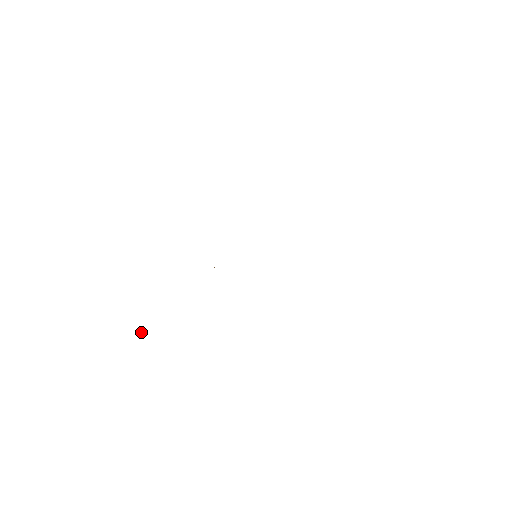
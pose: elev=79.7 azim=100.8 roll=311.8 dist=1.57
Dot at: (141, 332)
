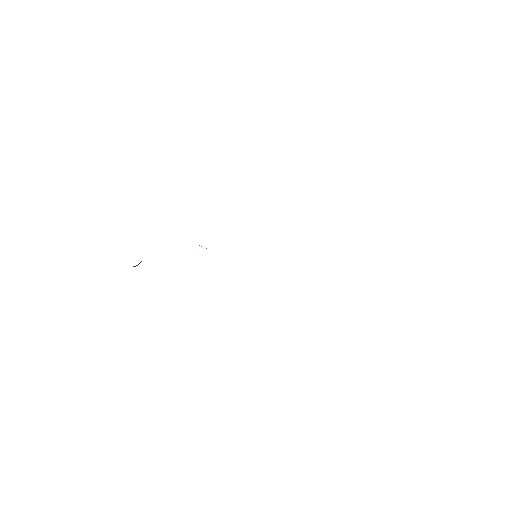
Dot at: occluded
